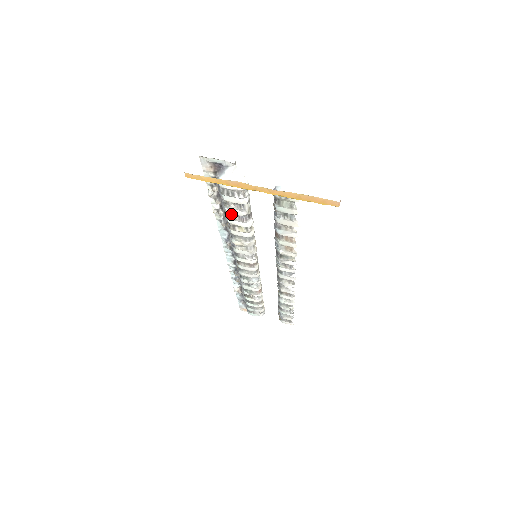
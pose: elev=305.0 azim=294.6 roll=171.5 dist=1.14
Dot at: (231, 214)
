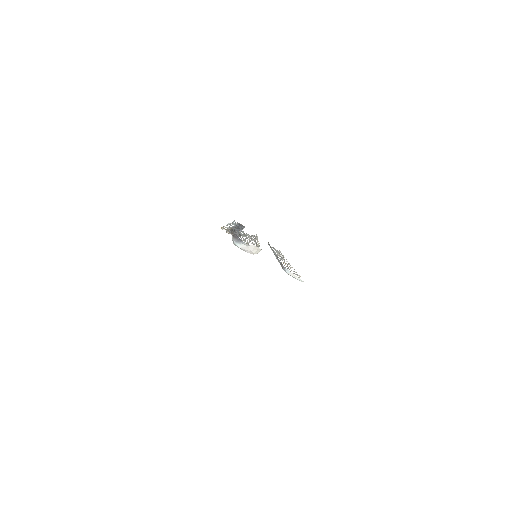
Dot at: occluded
